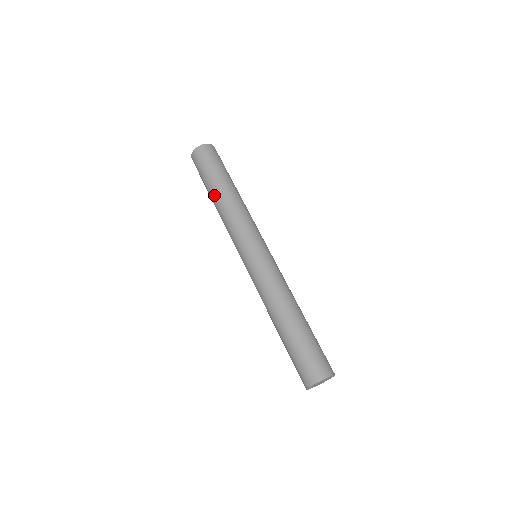
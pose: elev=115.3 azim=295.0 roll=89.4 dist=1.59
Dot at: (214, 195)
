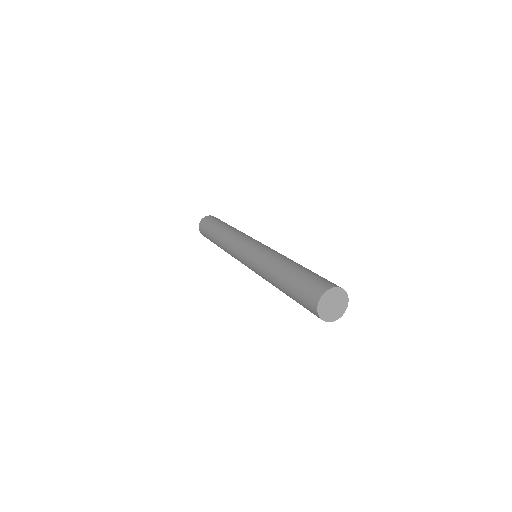
Dot at: (217, 233)
